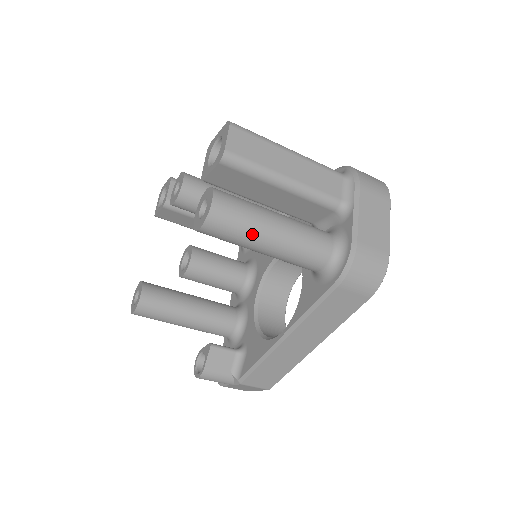
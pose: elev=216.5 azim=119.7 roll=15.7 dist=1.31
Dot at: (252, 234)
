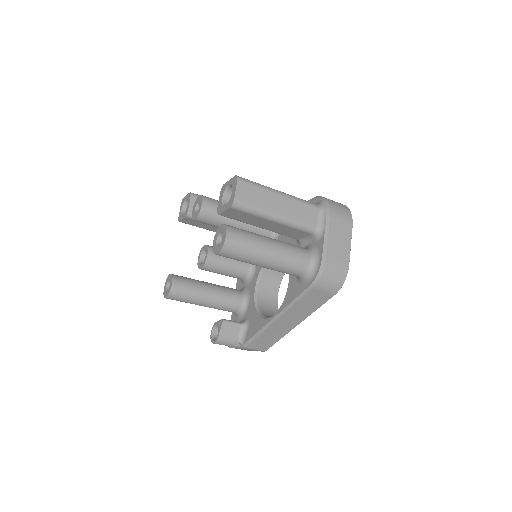
Dot at: (253, 256)
